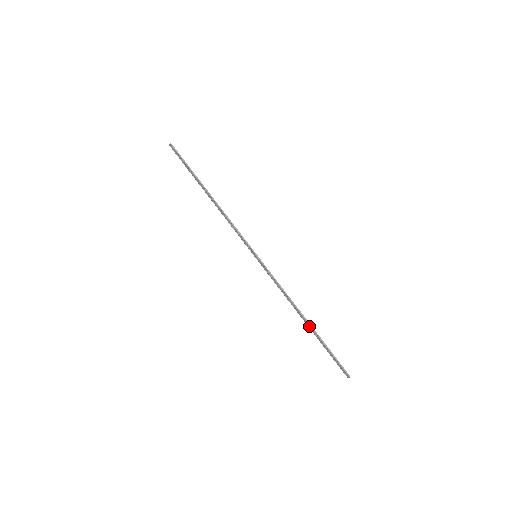
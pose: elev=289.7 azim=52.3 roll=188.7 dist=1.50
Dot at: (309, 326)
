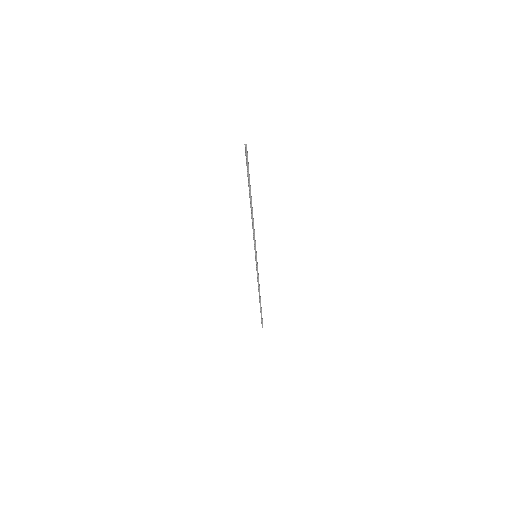
Dot at: (260, 300)
